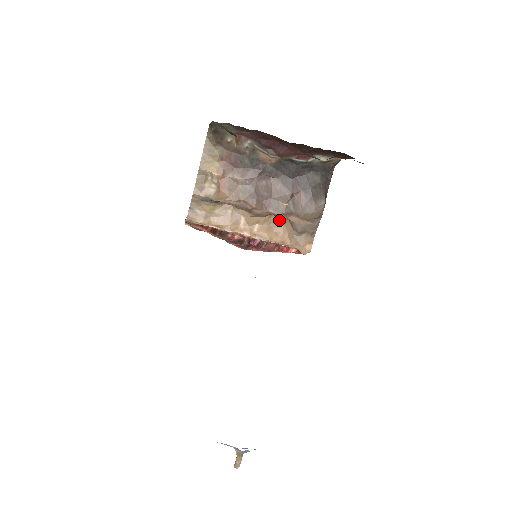
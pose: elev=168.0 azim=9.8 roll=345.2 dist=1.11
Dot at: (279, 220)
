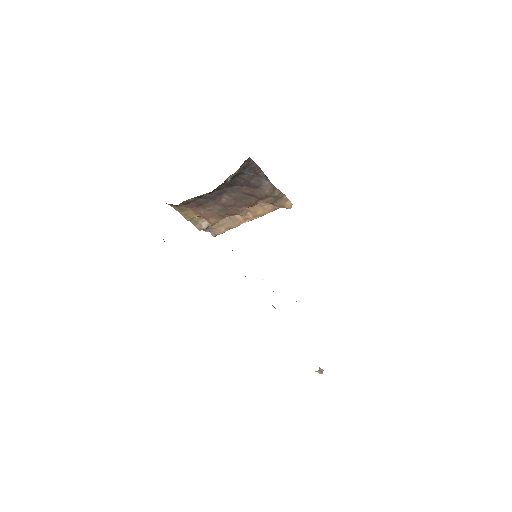
Dot at: occluded
